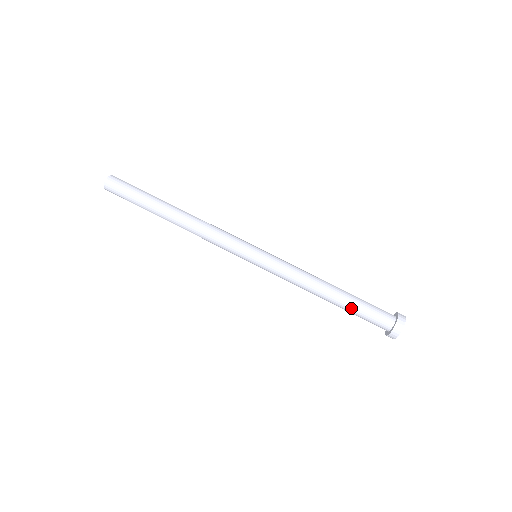
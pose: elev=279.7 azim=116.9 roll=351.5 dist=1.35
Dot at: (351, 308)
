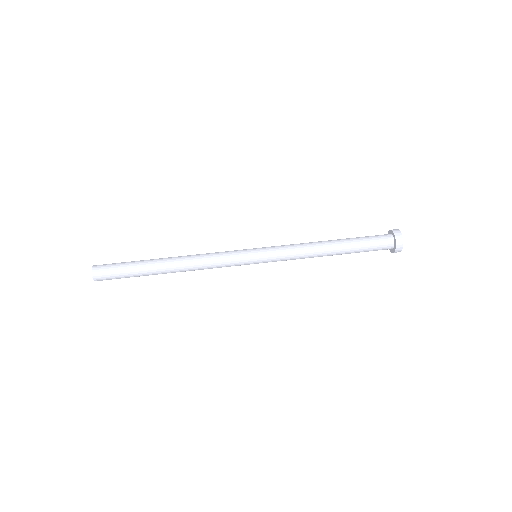
Dot at: (355, 250)
